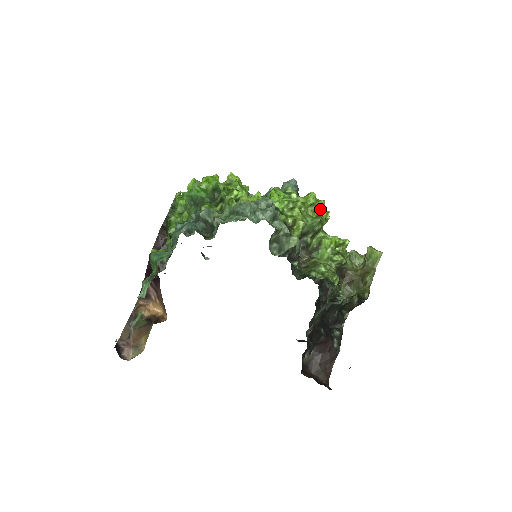
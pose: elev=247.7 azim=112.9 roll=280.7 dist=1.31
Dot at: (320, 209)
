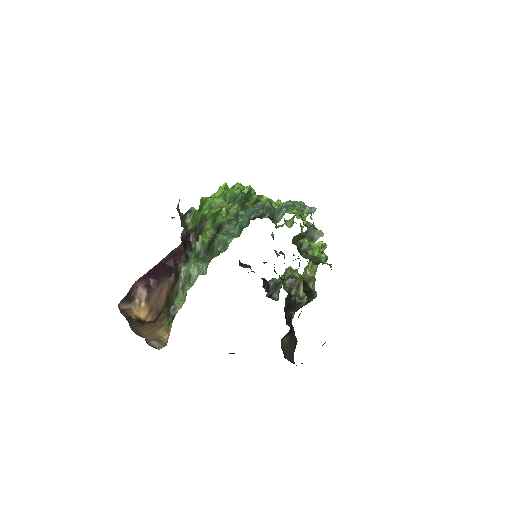
Dot at: occluded
